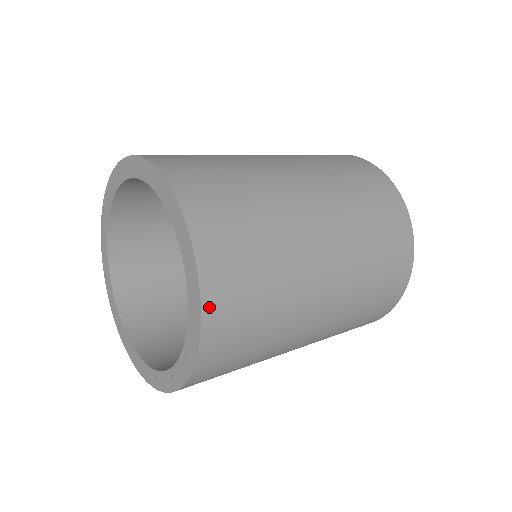
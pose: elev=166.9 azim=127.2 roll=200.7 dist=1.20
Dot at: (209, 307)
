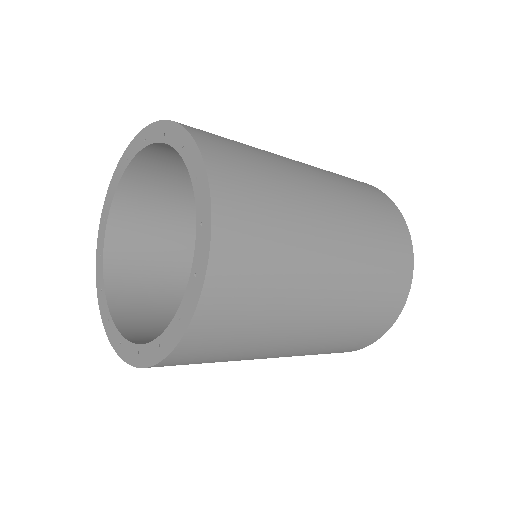
Dot at: (219, 200)
